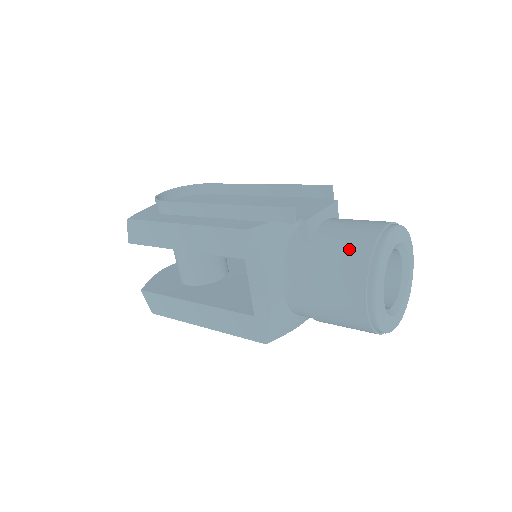
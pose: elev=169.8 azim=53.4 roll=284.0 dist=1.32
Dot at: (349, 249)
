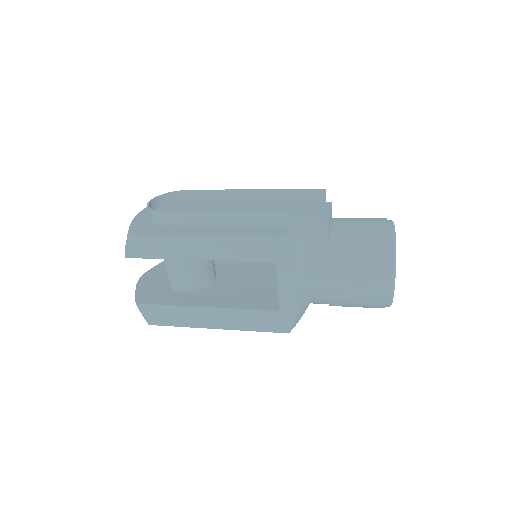
Dot at: (368, 244)
